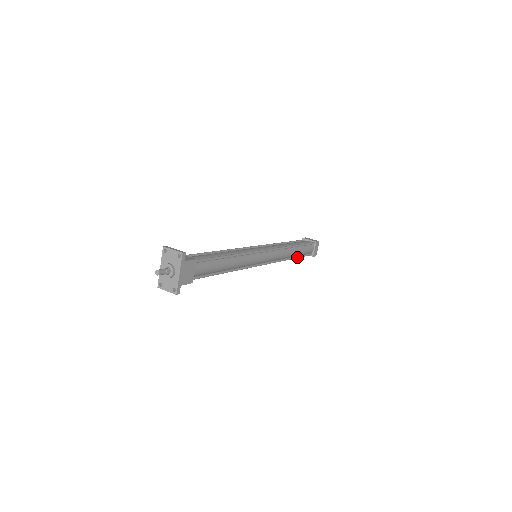
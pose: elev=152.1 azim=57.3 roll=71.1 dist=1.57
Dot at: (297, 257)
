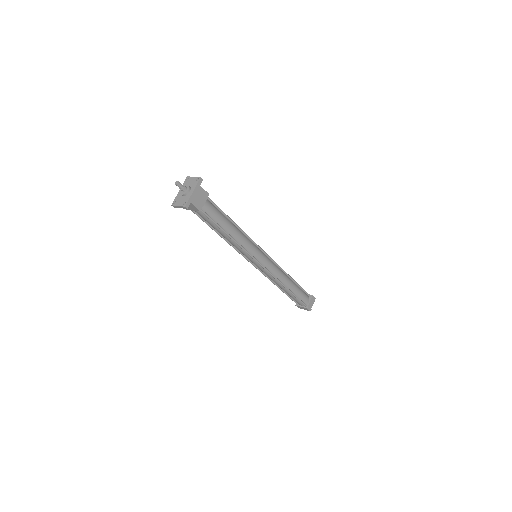
Dot at: (292, 292)
